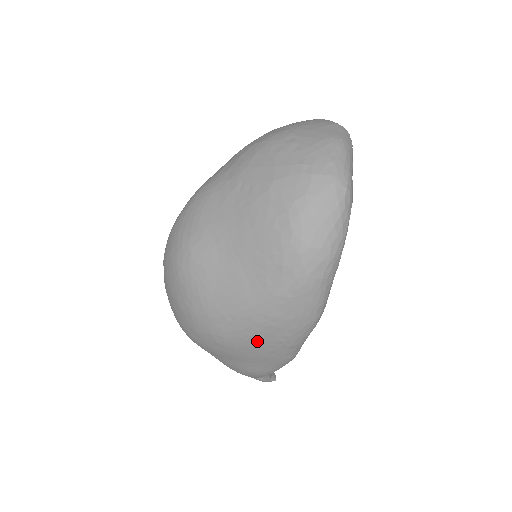
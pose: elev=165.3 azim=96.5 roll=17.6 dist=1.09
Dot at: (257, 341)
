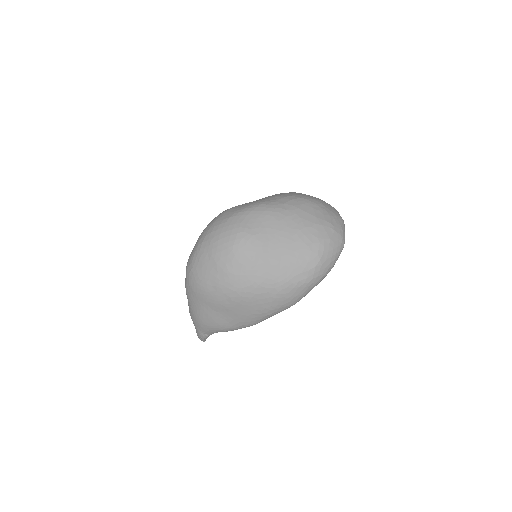
Dot at: (257, 304)
